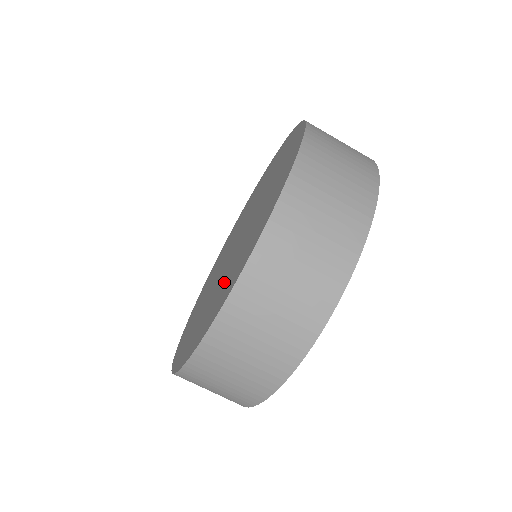
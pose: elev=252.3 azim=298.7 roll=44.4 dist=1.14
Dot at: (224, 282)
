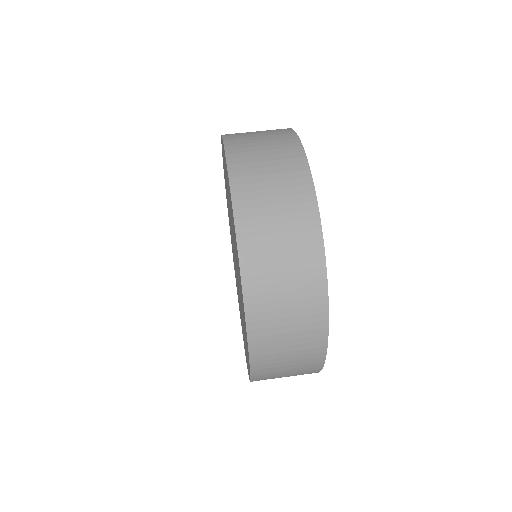
Dot at: occluded
